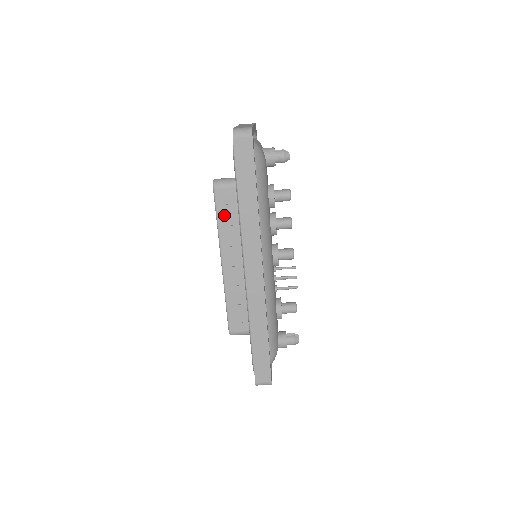
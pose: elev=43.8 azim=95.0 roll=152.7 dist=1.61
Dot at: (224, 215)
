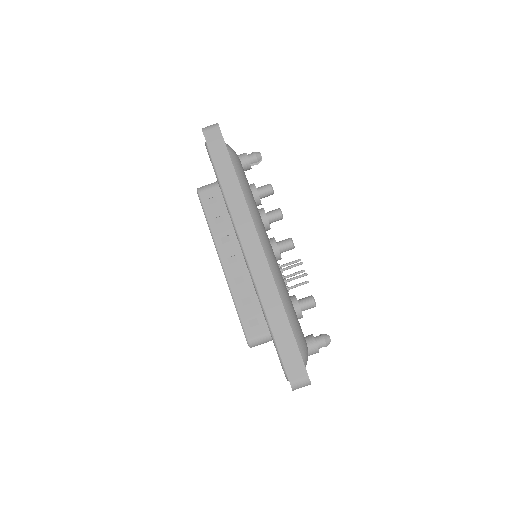
Dot at: (213, 214)
